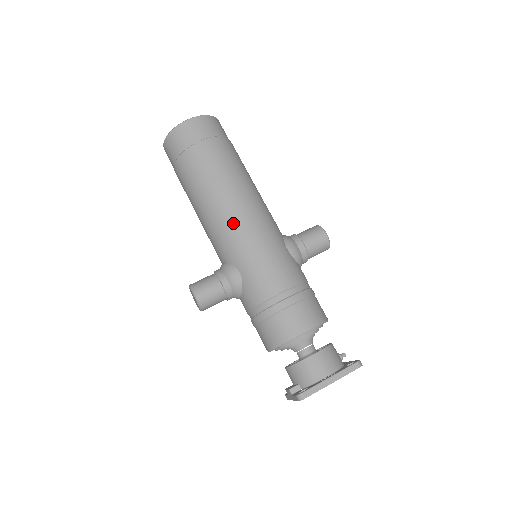
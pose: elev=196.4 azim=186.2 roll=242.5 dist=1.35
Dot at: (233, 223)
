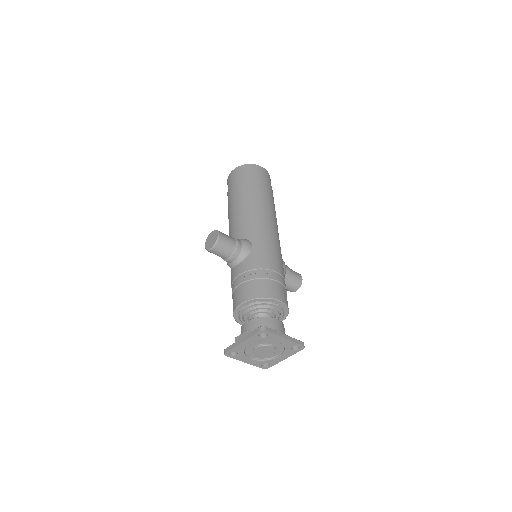
Dot at: (264, 221)
